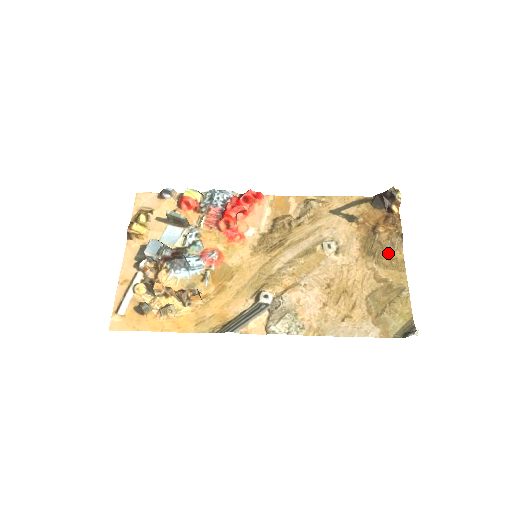
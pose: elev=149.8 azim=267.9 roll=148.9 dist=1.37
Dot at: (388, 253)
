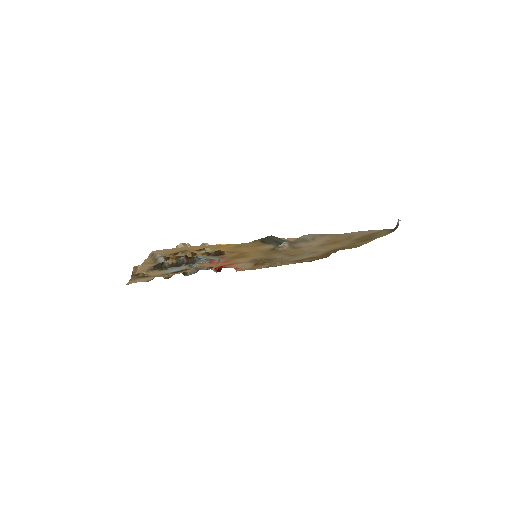
Dot at: occluded
